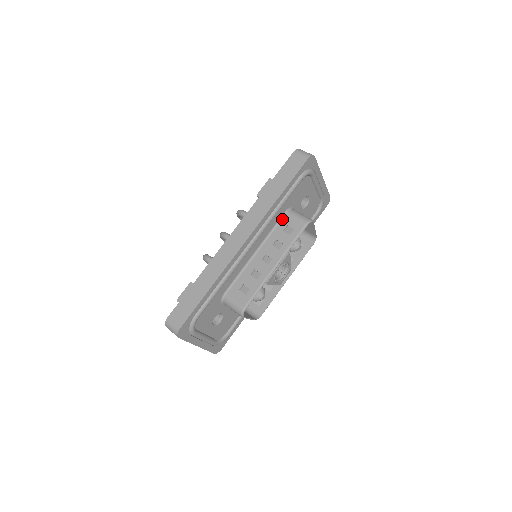
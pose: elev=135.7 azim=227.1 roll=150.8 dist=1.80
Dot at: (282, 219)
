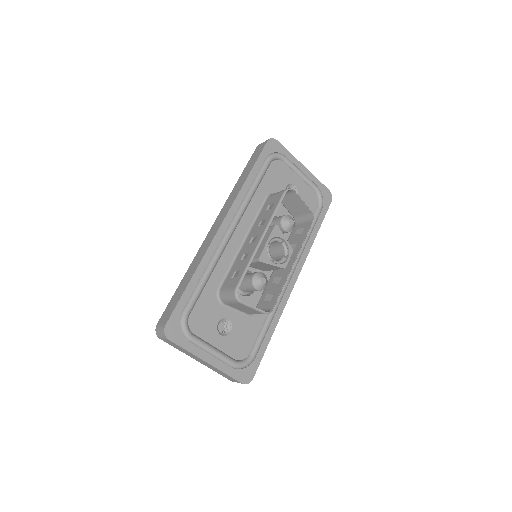
Dot at: (264, 204)
